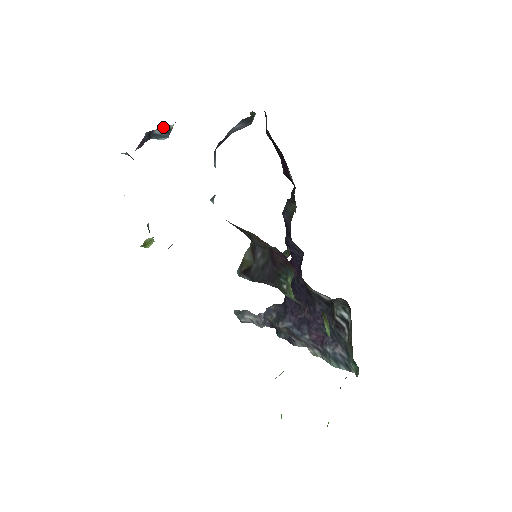
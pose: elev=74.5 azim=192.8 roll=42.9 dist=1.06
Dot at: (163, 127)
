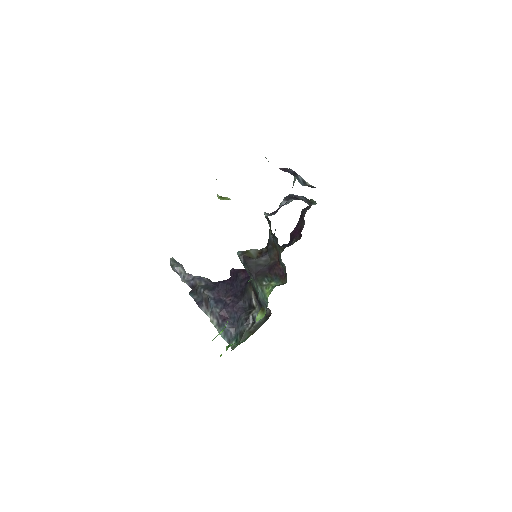
Dot at: occluded
